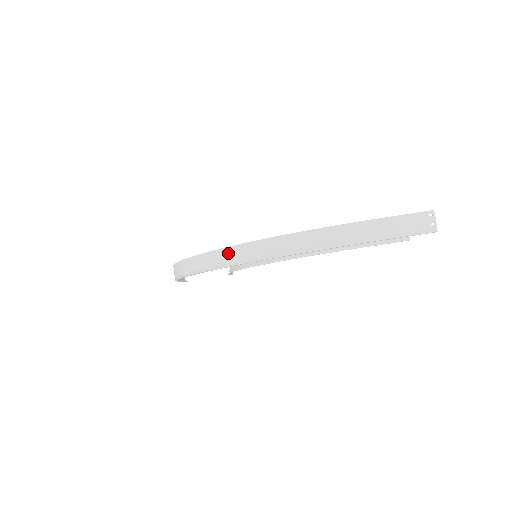
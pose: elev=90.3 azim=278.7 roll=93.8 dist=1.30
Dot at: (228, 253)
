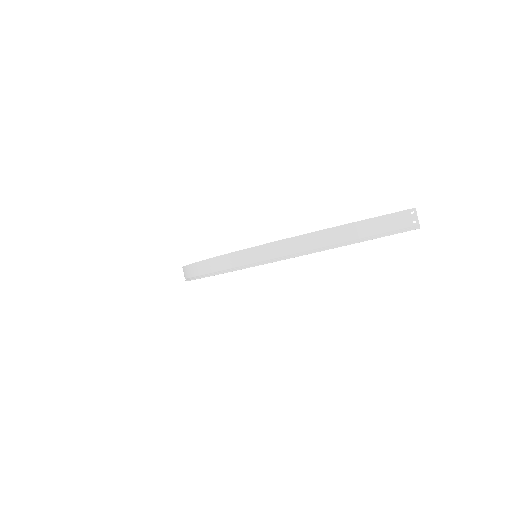
Dot at: (226, 260)
